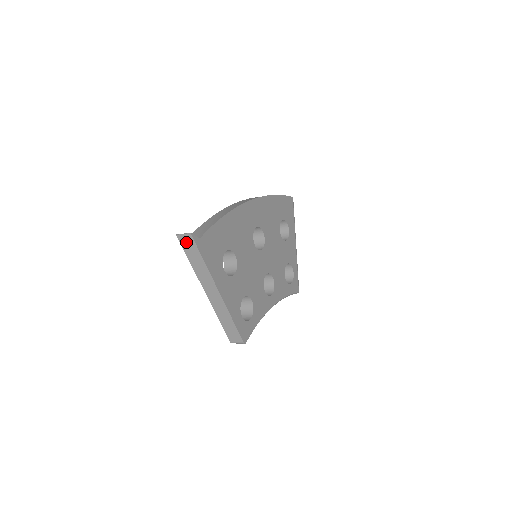
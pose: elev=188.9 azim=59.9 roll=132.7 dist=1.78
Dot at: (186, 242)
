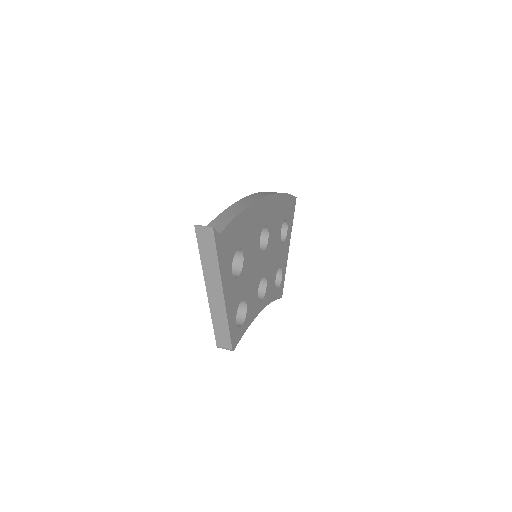
Dot at: (204, 235)
